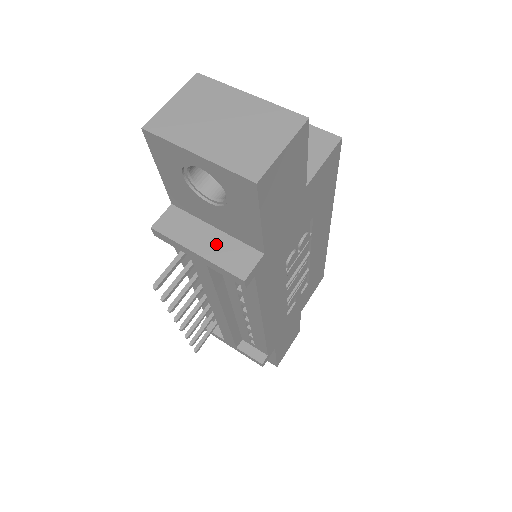
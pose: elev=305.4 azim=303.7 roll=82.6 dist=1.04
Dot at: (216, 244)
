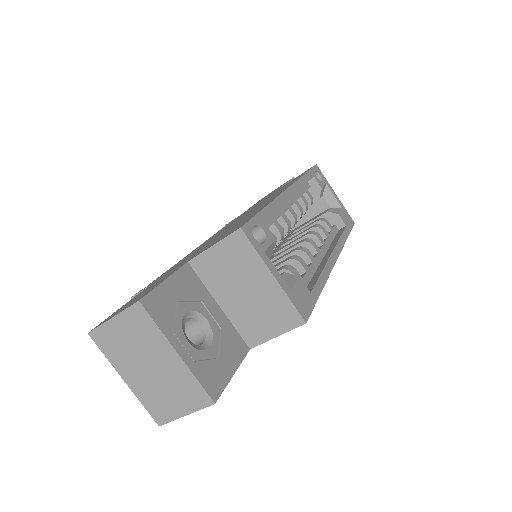
Dot at: occluded
